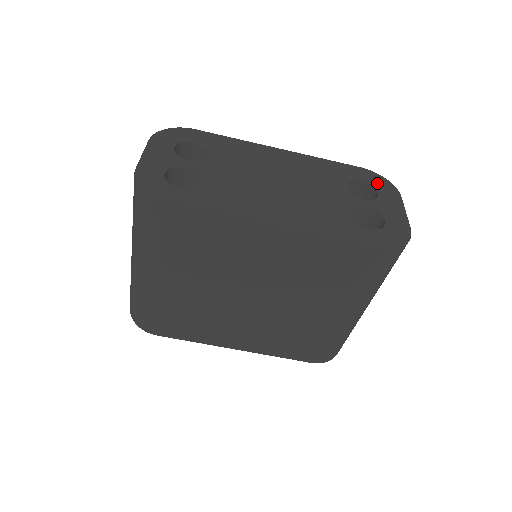
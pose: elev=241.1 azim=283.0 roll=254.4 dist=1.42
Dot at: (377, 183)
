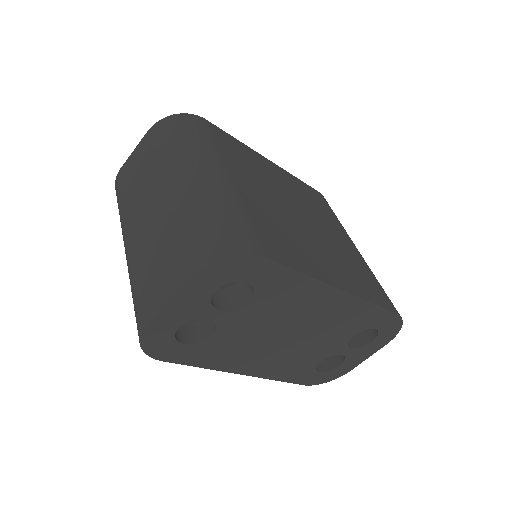
Dot at: (386, 332)
